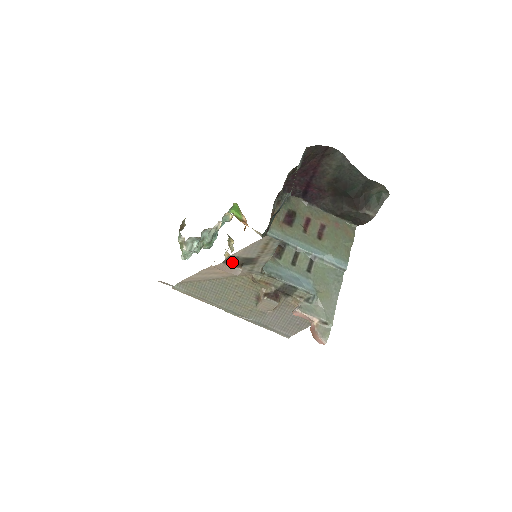
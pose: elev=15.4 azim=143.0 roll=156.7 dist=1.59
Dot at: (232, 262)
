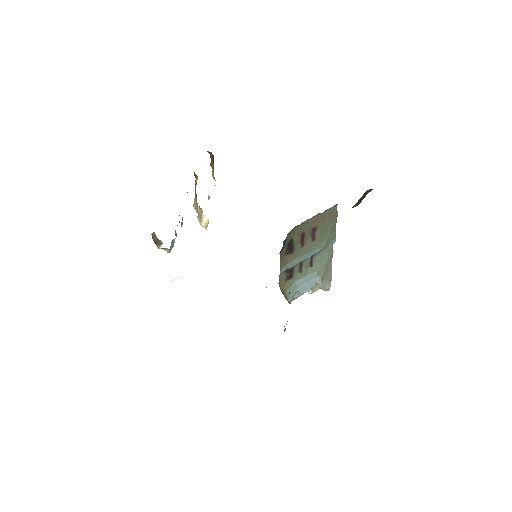
Dot at: occluded
